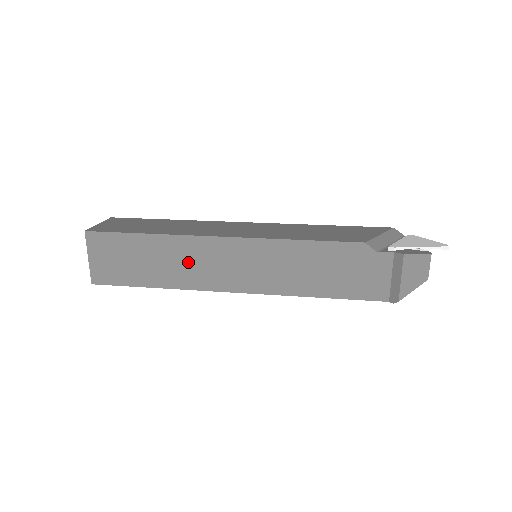
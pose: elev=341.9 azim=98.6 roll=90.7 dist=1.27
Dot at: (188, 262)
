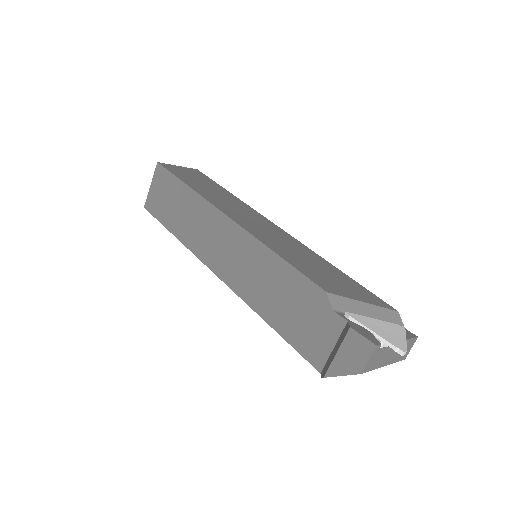
Dot at: (199, 225)
